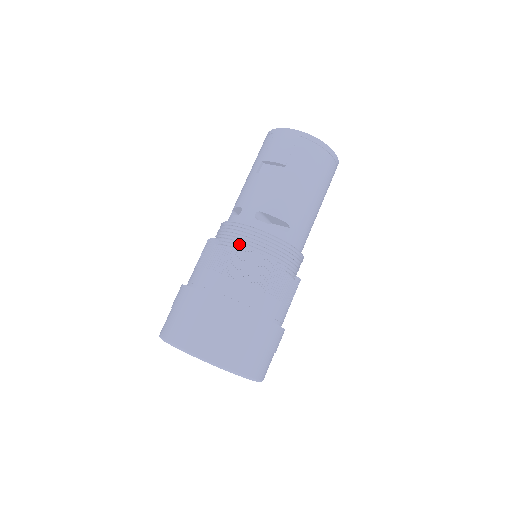
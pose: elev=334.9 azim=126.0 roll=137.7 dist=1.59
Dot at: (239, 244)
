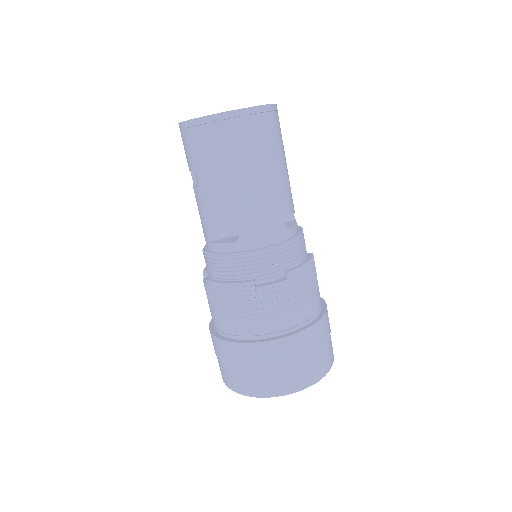
Dot at: (211, 274)
